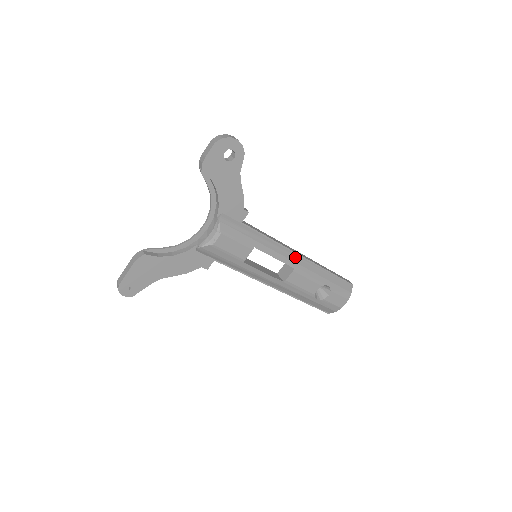
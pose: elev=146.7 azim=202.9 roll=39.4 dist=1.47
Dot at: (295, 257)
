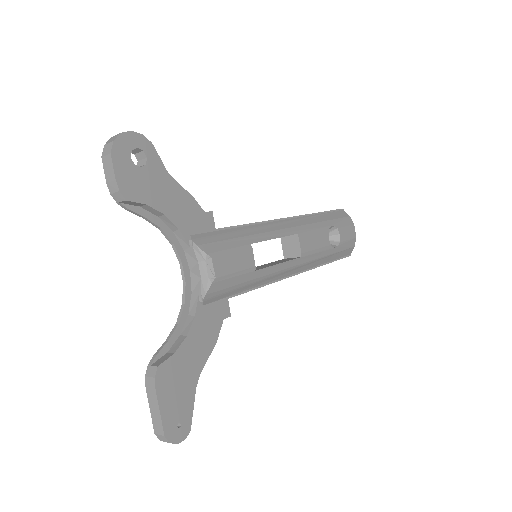
Dot at: (286, 223)
